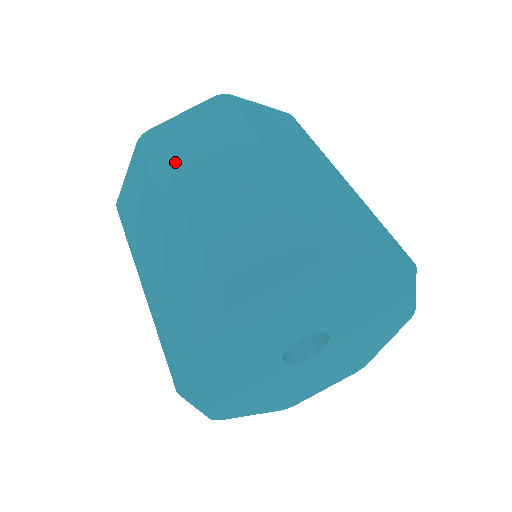
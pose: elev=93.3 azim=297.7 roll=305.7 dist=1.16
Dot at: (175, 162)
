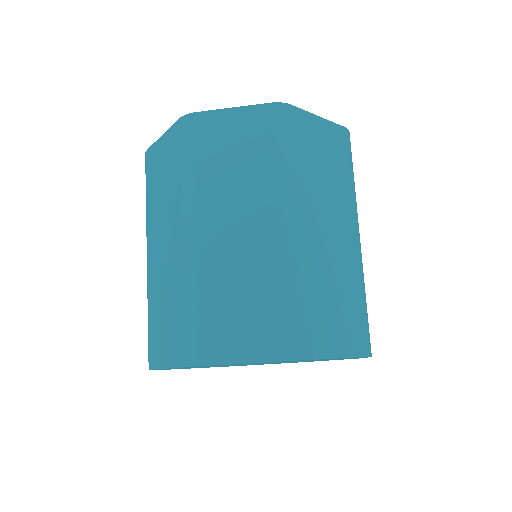
Dot at: (207, 175)
